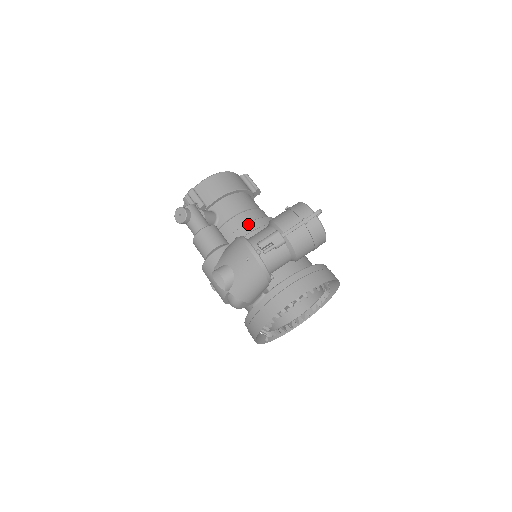
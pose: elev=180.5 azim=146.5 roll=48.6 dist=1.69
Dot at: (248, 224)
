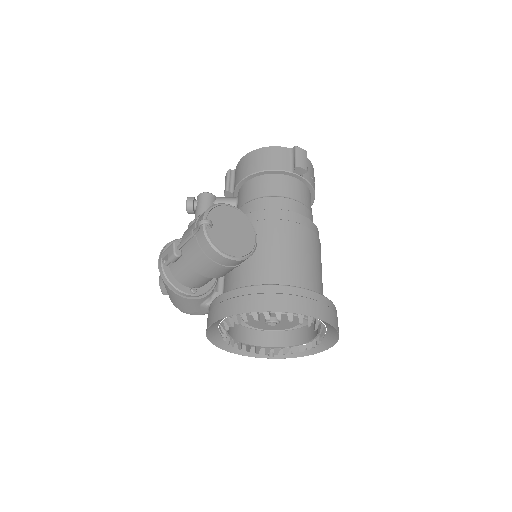
Dot at: occluded
